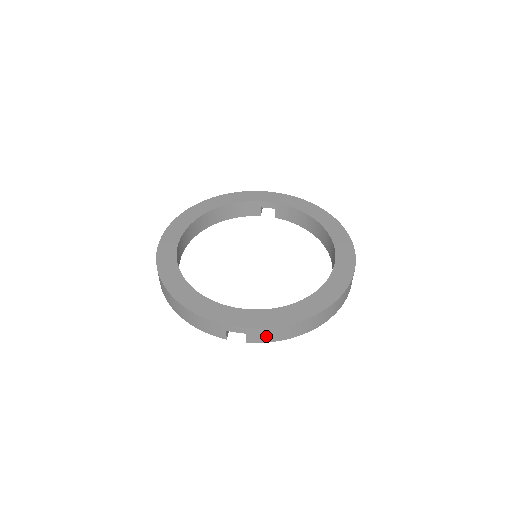
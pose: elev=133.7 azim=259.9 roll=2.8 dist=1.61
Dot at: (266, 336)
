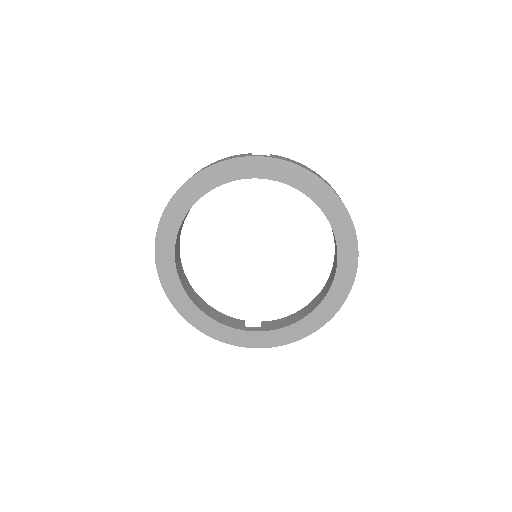
Dot at: occluded
